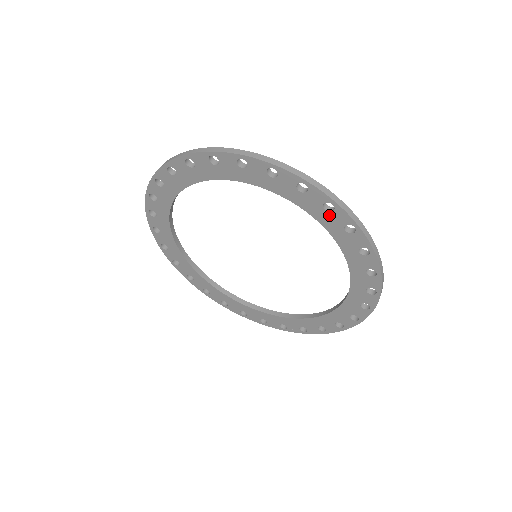
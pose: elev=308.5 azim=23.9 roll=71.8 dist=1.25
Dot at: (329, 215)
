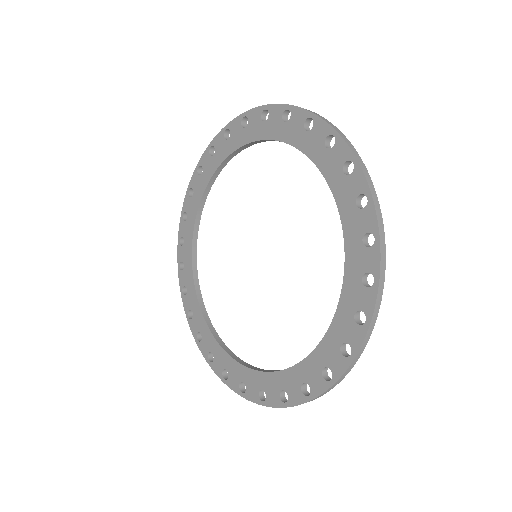
Dot at: (289, 125)
